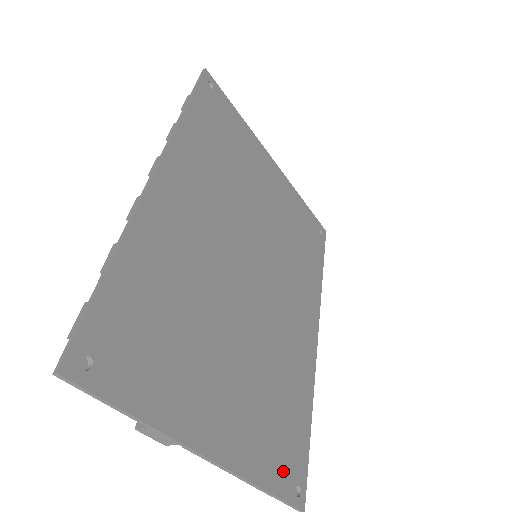
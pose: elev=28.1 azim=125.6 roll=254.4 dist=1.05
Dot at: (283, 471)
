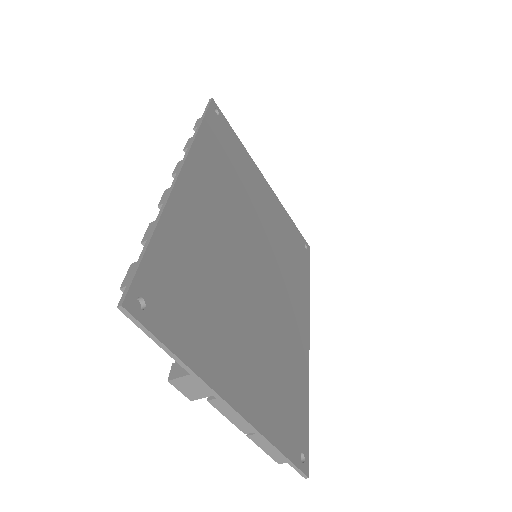
Dot at: (289, 437)
